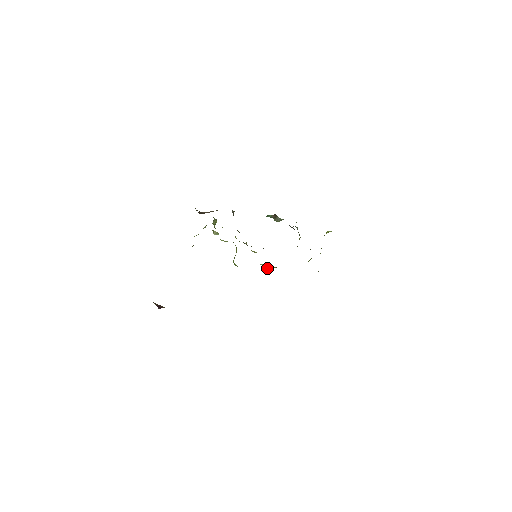
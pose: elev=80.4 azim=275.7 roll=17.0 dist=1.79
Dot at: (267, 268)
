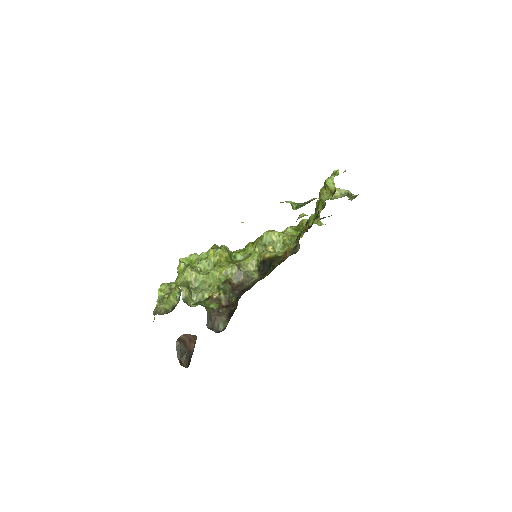
Dot at: (278, 250)
